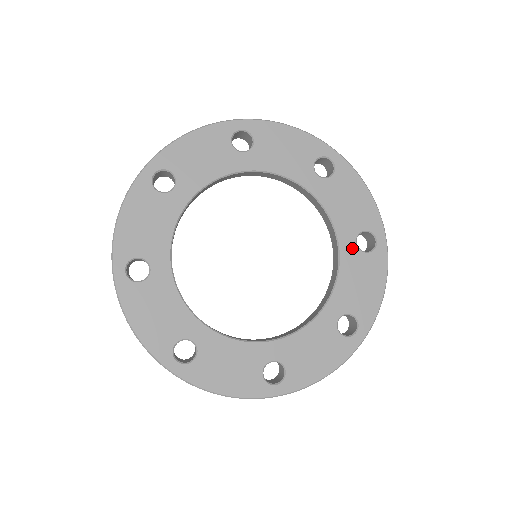
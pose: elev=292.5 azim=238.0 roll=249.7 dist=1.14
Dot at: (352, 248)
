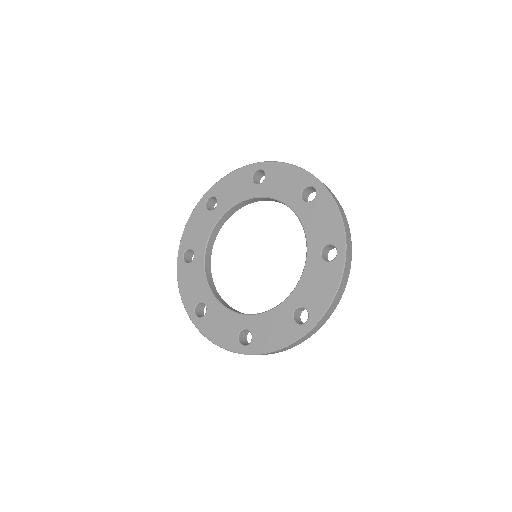
Dot at: (302, 205)
